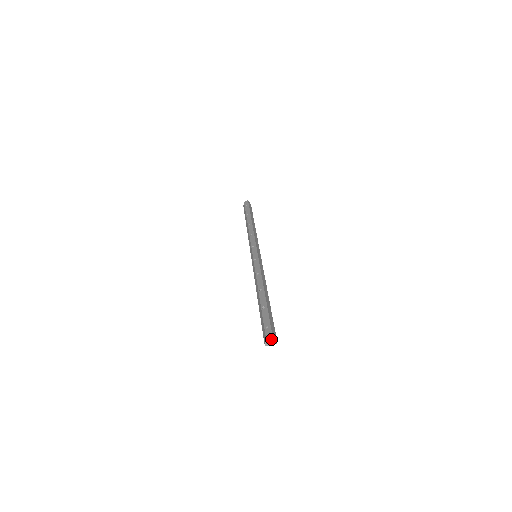
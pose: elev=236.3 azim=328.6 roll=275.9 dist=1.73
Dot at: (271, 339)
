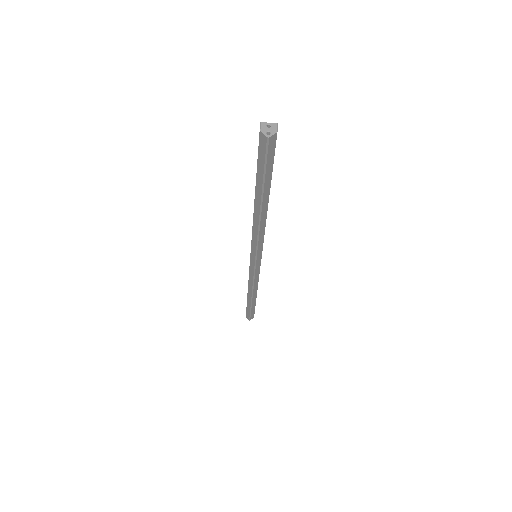
Dot at: (263, 126)
